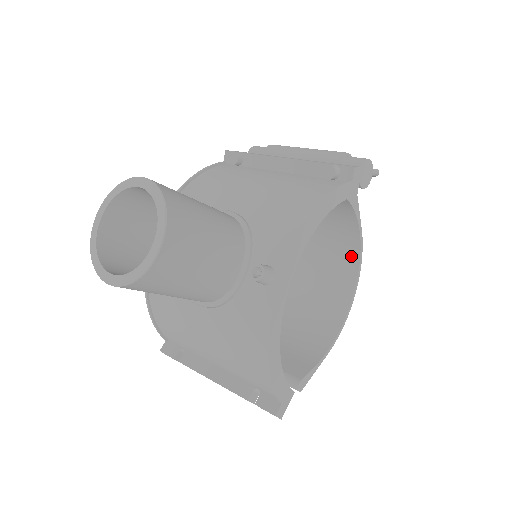
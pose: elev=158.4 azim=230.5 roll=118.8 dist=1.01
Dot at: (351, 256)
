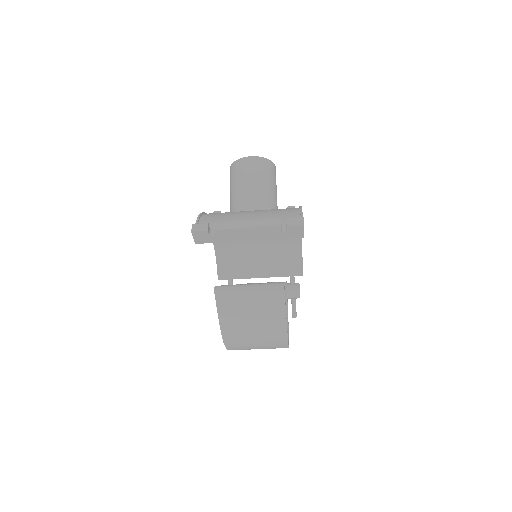
Dot at: occluded
